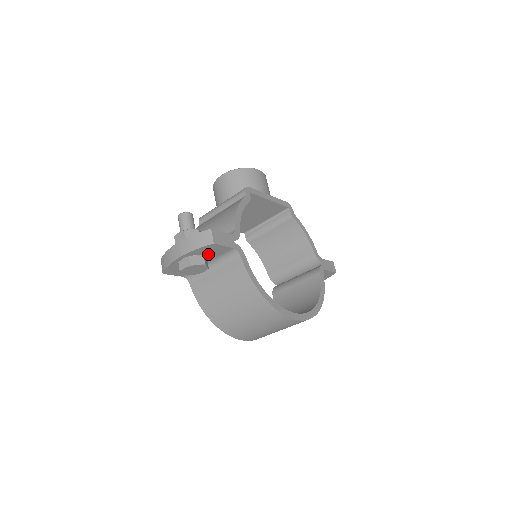
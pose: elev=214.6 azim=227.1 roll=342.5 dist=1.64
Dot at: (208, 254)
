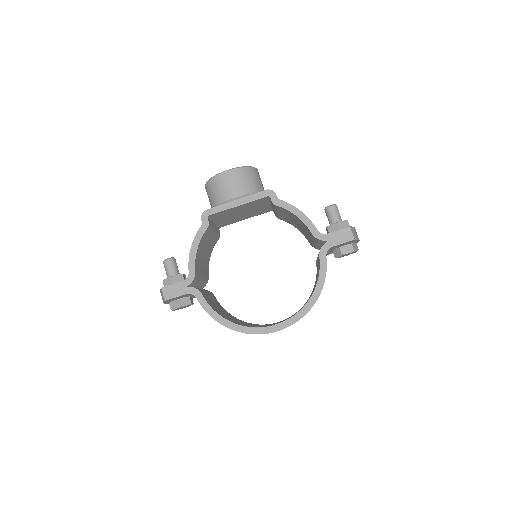
Dot at: (180, 298)
